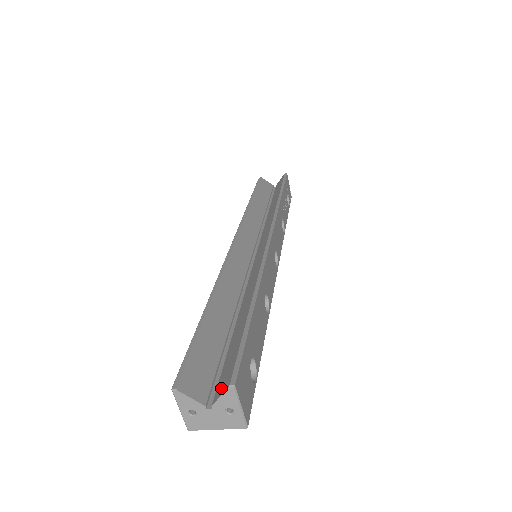
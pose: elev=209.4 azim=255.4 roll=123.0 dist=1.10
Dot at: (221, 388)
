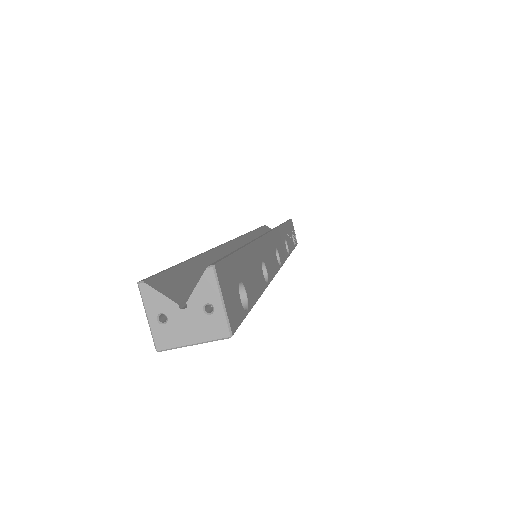
Dot at: occluded
